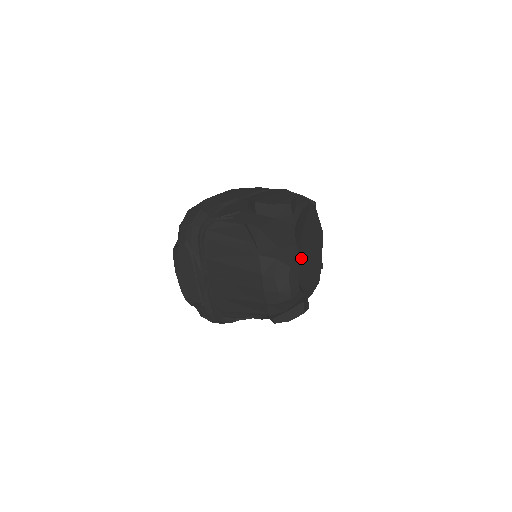
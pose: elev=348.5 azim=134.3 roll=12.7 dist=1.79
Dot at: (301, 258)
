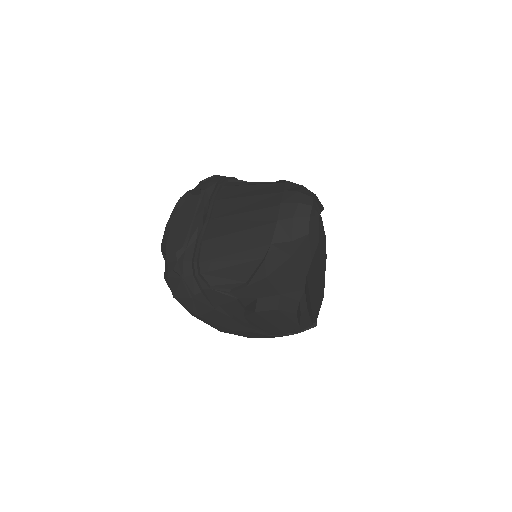
Dot at: occluded
